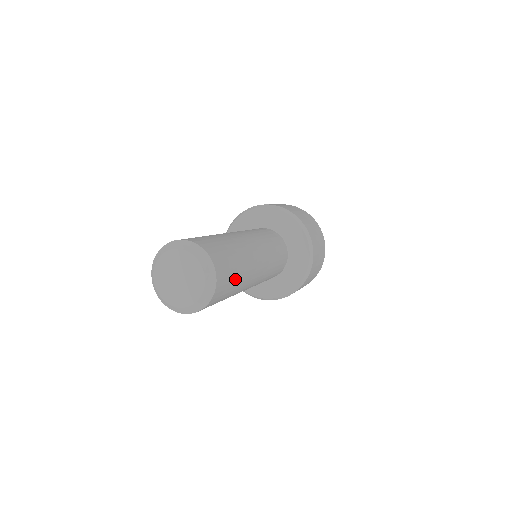
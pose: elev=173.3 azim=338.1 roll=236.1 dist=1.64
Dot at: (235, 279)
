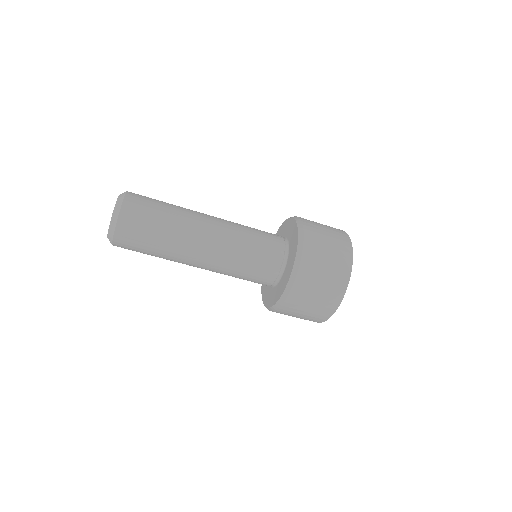
Dot at: (157, 213)
